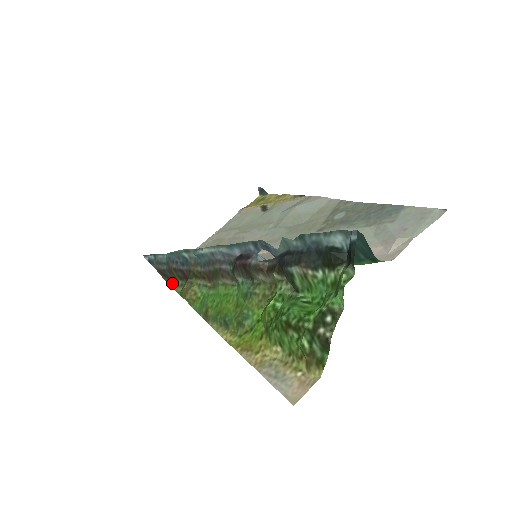
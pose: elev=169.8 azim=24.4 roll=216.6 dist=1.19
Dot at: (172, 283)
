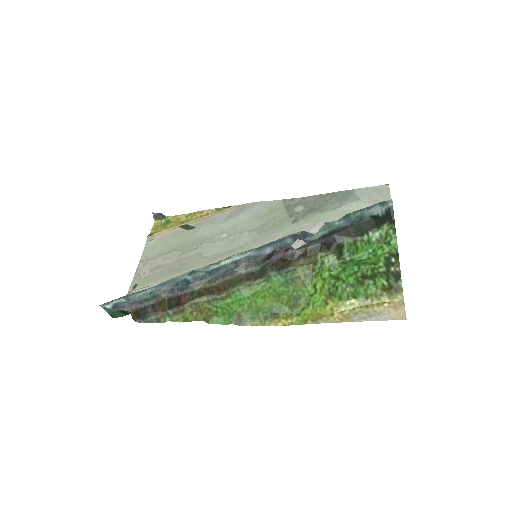
Dot at: (155, 318)
